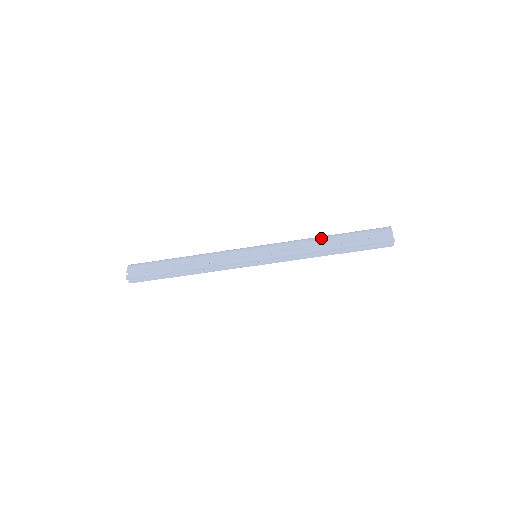
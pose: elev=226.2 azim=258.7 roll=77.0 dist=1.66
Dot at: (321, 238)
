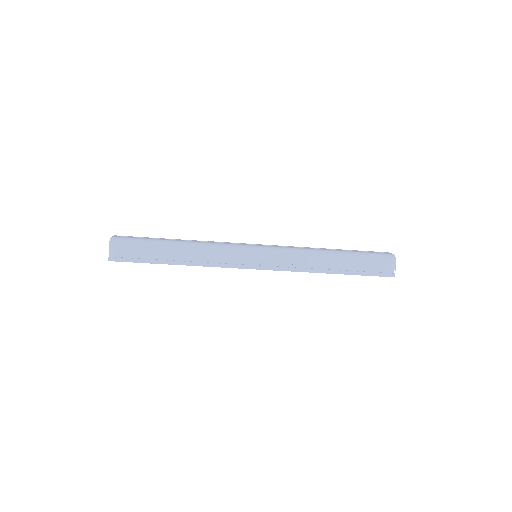
Dot at: (328, 258)
